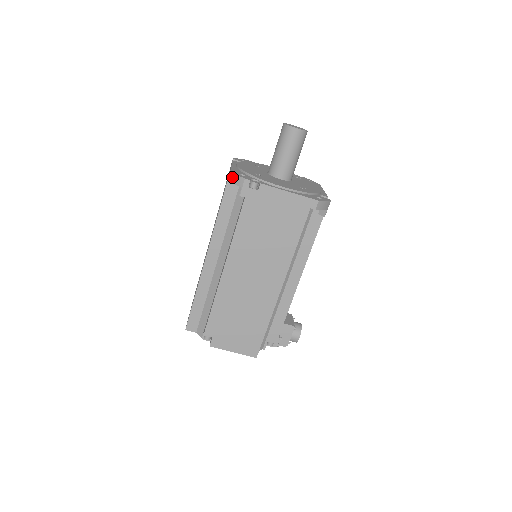
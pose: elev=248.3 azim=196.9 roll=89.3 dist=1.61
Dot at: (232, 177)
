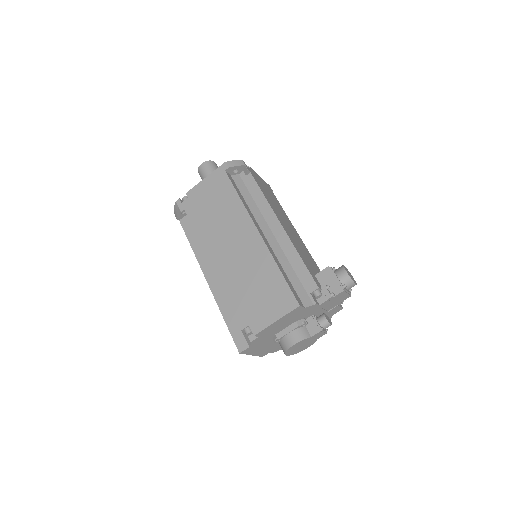
Dot at: (175, 213)
